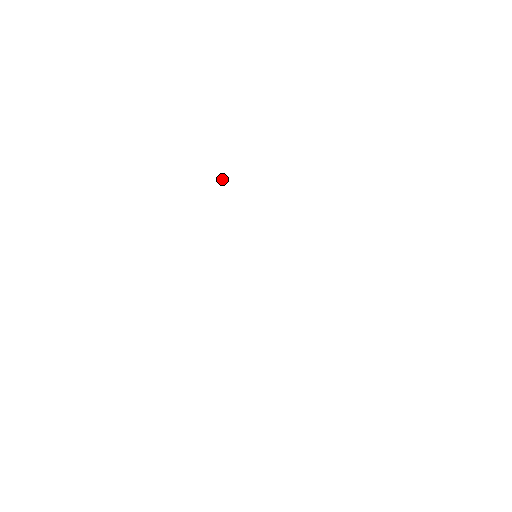
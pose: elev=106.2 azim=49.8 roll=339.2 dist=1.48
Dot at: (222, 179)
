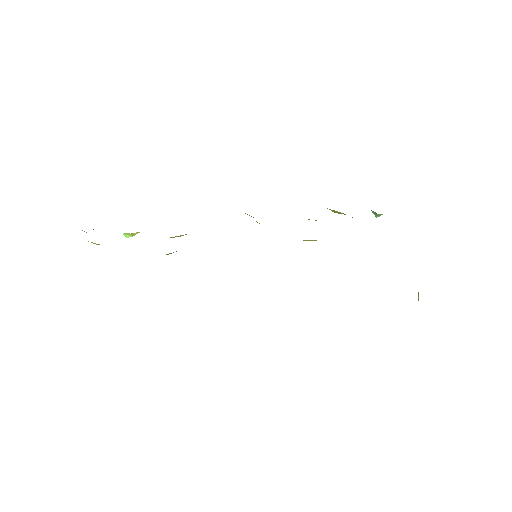
Dot at: (130, 235)
